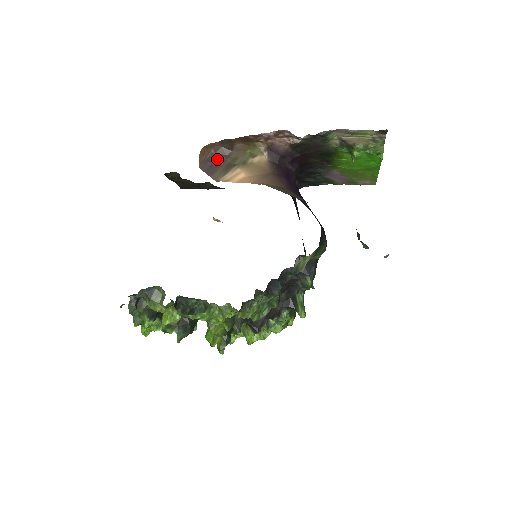
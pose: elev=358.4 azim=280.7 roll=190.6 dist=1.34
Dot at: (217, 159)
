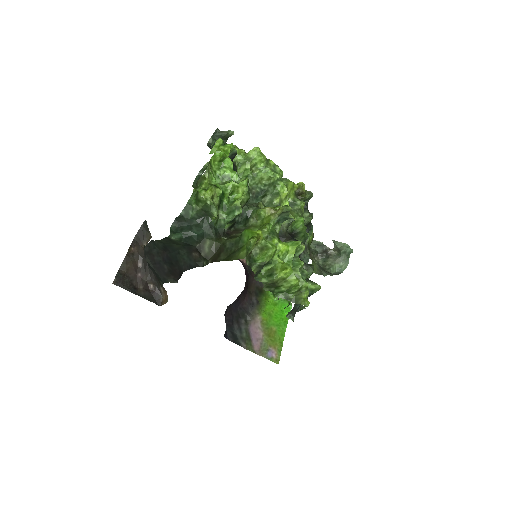
Dot at: occluded
